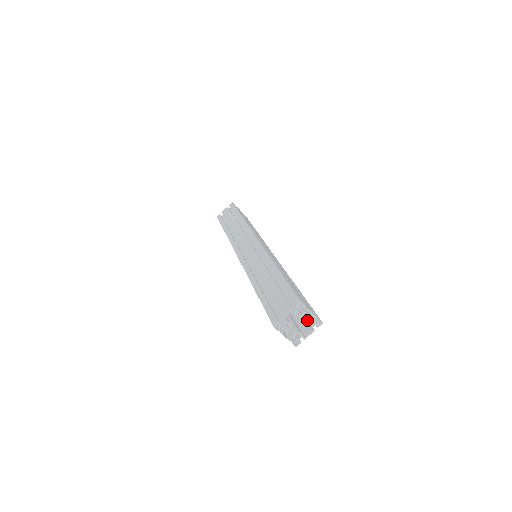
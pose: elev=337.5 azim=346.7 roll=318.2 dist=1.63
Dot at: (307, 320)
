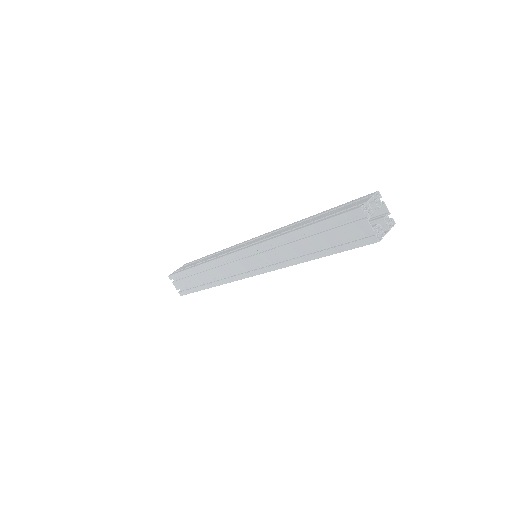
Dot at: (383, 216)
